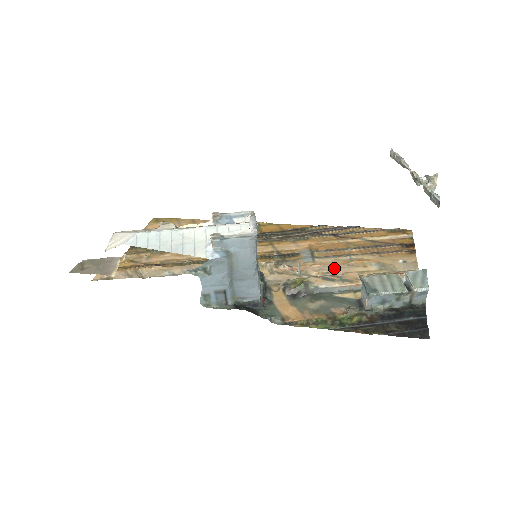
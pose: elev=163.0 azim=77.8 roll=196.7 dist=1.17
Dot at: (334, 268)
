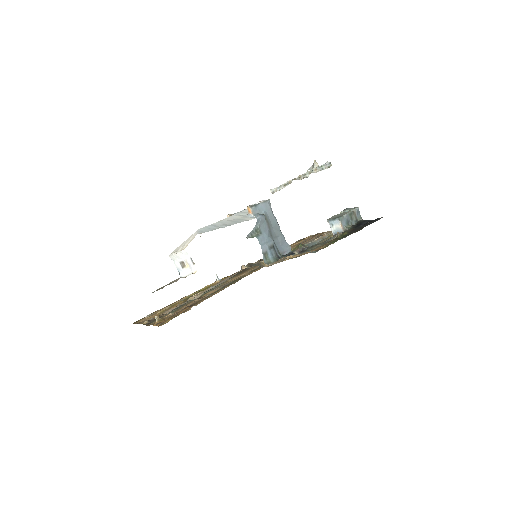
Dot at: occluded
